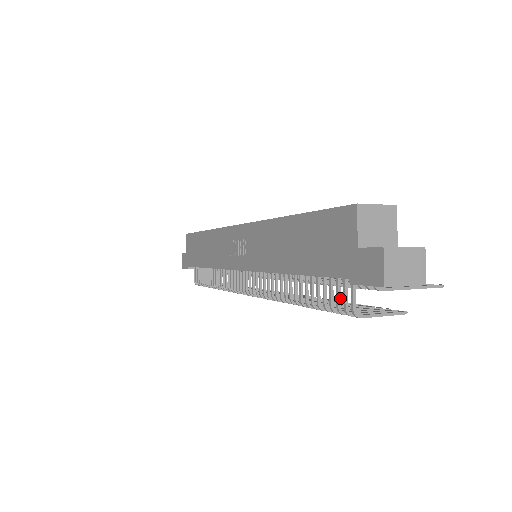
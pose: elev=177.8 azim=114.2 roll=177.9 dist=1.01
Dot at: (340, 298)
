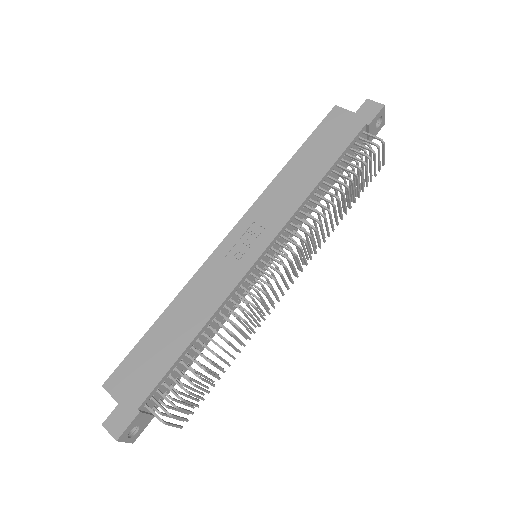
Dot at: (366, 148)
